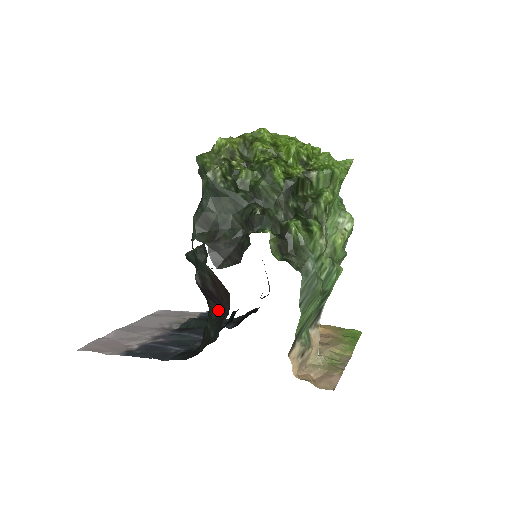
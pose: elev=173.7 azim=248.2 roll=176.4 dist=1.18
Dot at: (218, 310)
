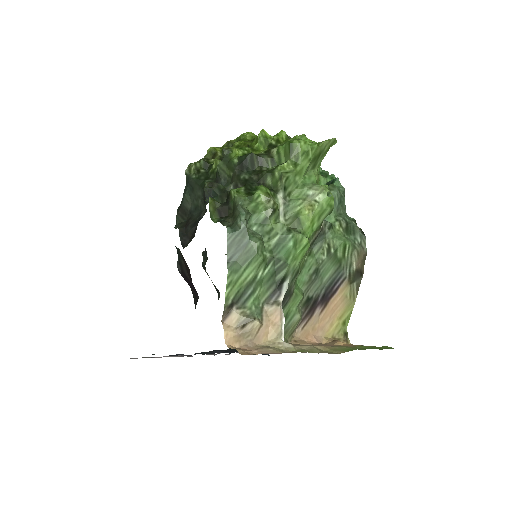
Dot at: (197, 298)
